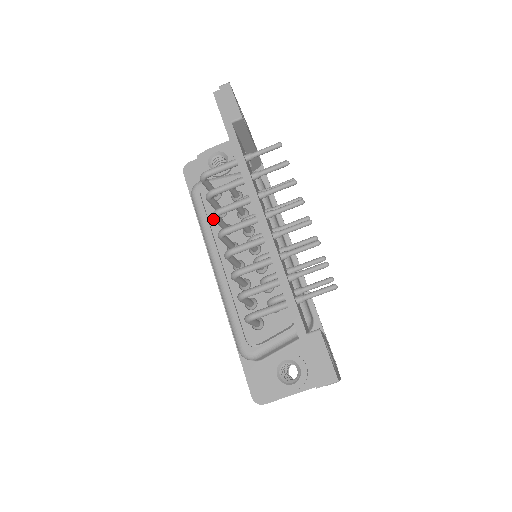
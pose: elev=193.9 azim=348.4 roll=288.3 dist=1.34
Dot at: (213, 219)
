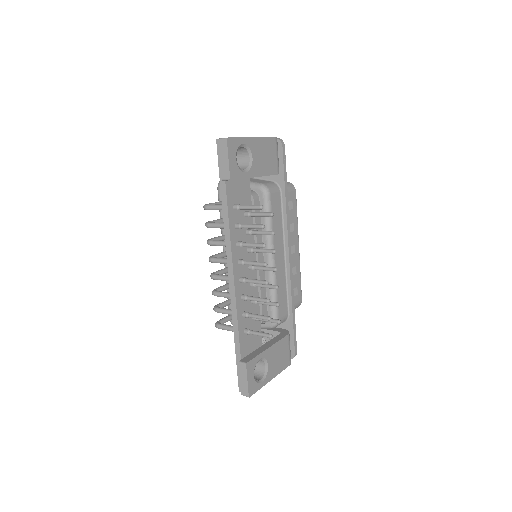
Dot at: occluded
